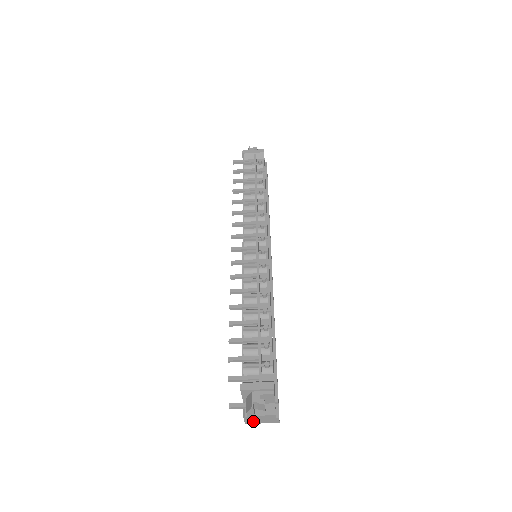
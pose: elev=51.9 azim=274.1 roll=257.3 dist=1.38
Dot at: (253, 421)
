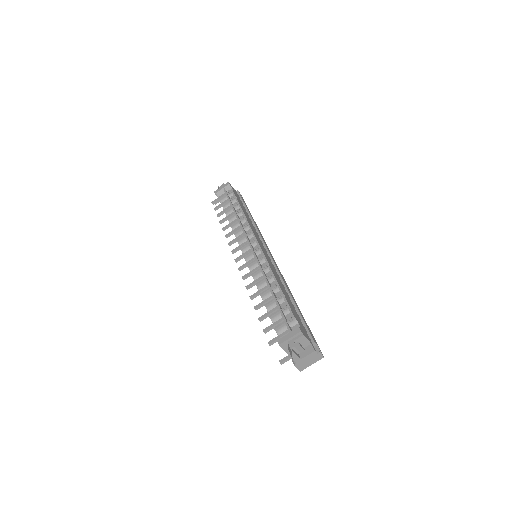
Dot at: (304, 366)
